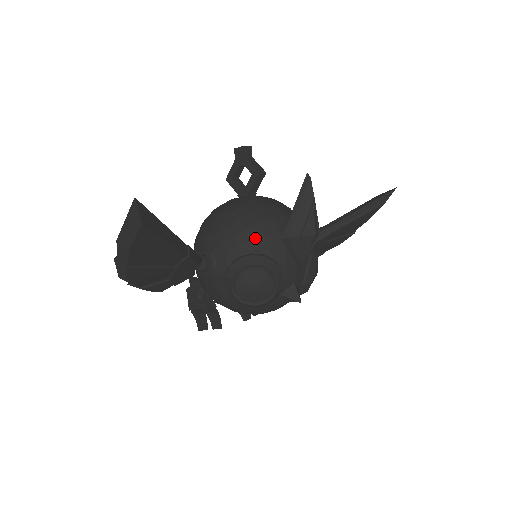
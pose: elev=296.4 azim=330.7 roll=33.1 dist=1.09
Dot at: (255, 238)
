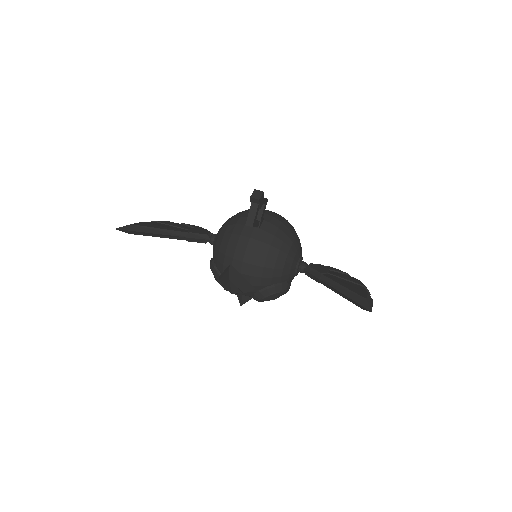
Dot at: (218, 260)
